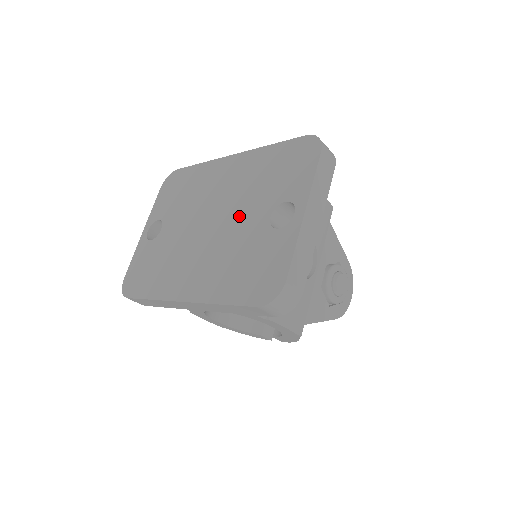
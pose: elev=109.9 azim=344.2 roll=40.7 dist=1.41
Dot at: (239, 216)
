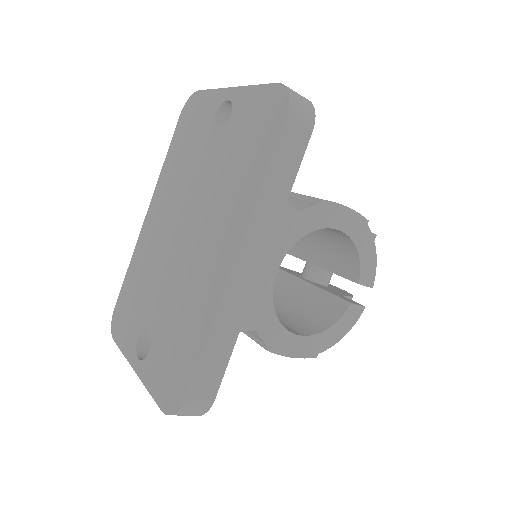
Dot at: (197, 182)
